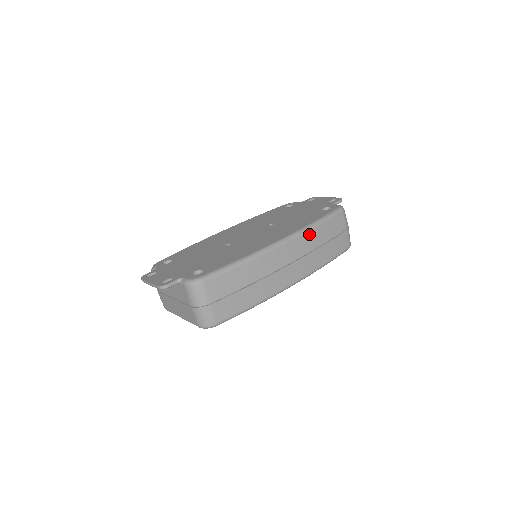
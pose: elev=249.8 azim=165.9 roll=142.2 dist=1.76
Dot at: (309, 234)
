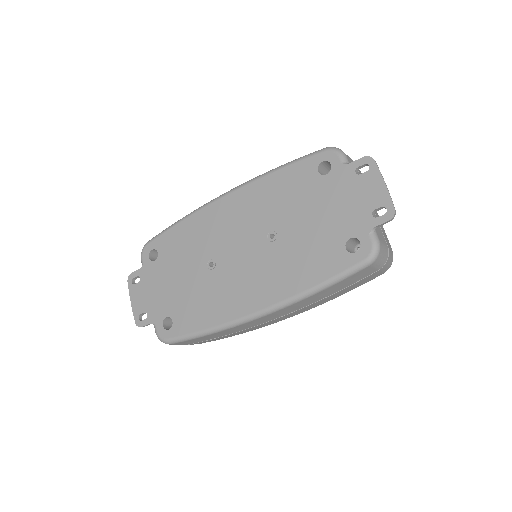
Dot at: (301, 302)
